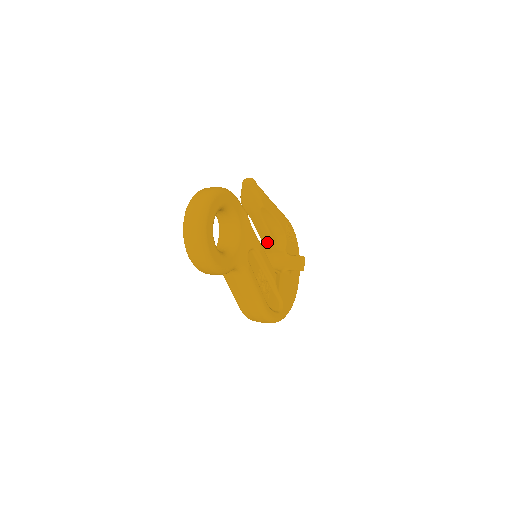
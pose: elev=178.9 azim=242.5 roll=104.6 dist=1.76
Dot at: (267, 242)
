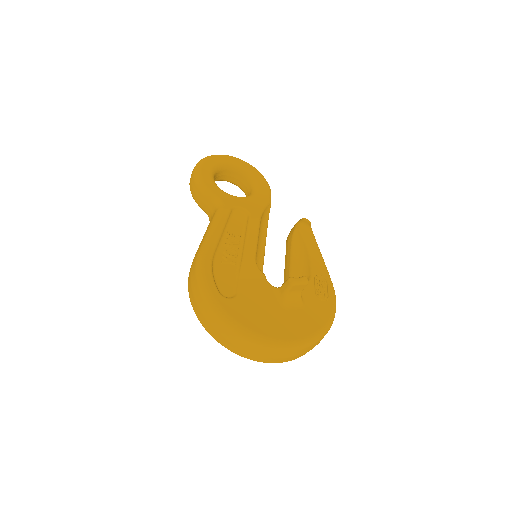
Dot at: (286, 276)
